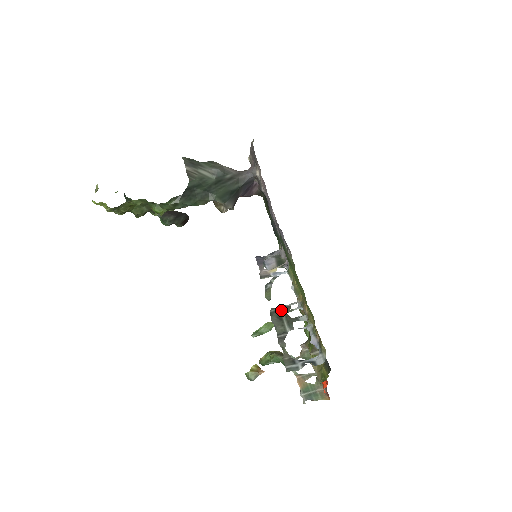
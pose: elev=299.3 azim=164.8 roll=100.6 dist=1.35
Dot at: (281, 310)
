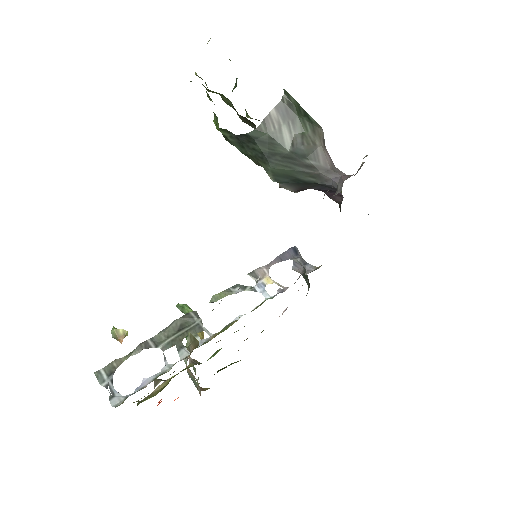
Dot at: (195, 323)
